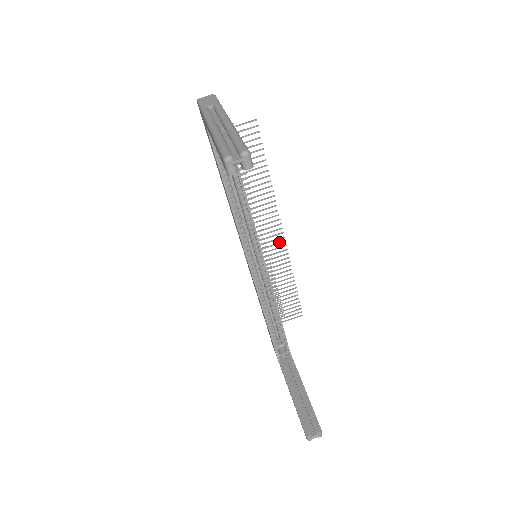
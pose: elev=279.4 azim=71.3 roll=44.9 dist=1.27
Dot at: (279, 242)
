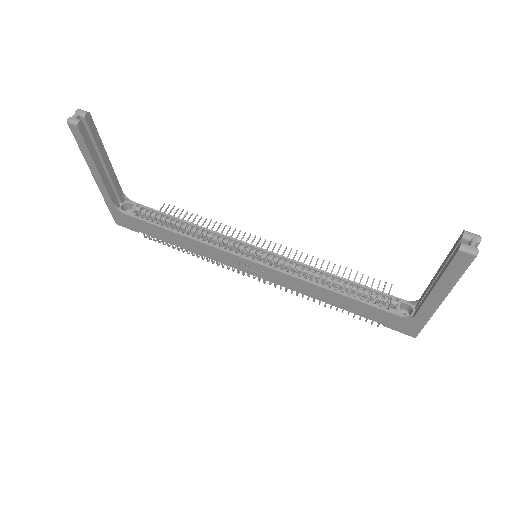
Dot at: (278, 250)
